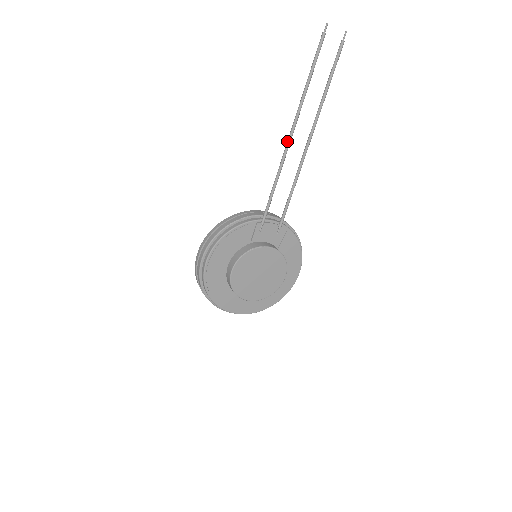
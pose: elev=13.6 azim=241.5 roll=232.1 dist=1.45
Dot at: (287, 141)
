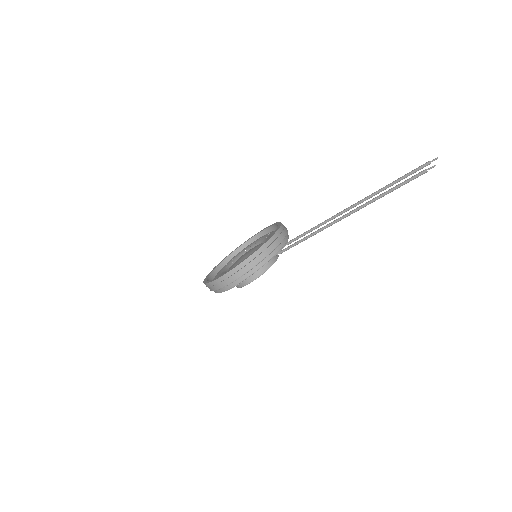
Dot at: (340, 219)
